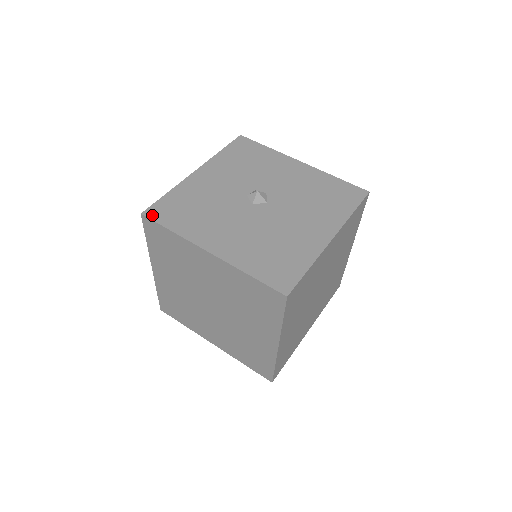
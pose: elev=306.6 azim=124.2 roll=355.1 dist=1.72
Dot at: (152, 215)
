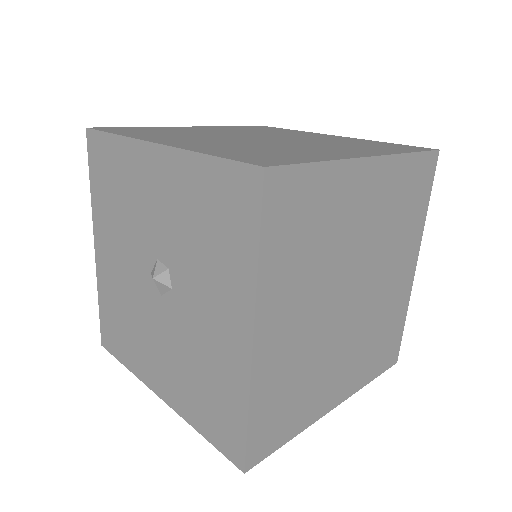
Dot at: (90, 144)
